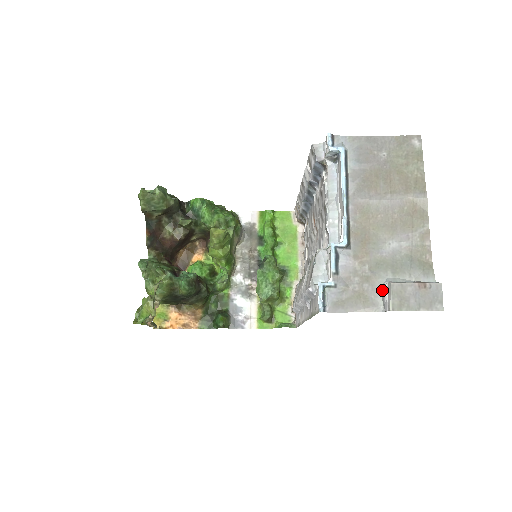
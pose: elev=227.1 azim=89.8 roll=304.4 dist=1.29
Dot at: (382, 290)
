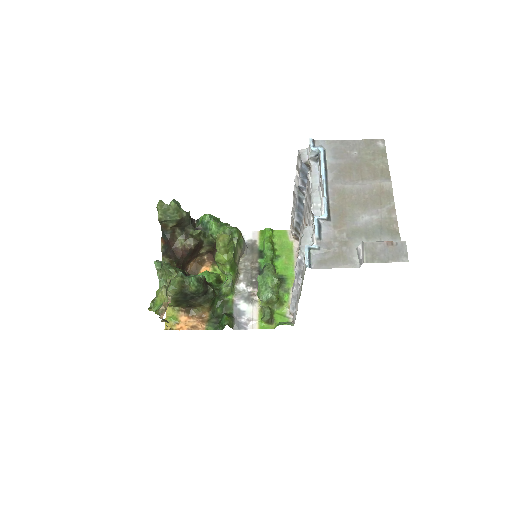
Dot at: (358, 250)
